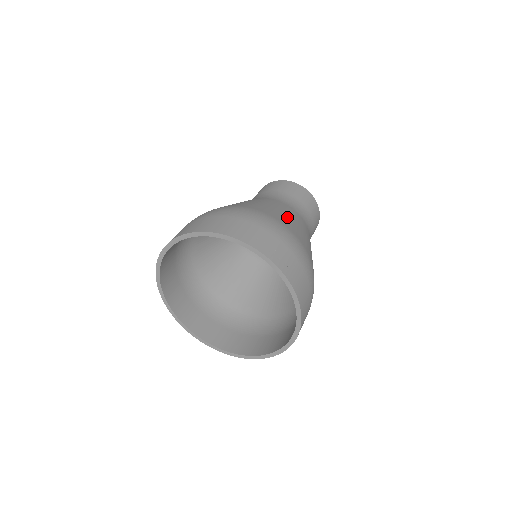
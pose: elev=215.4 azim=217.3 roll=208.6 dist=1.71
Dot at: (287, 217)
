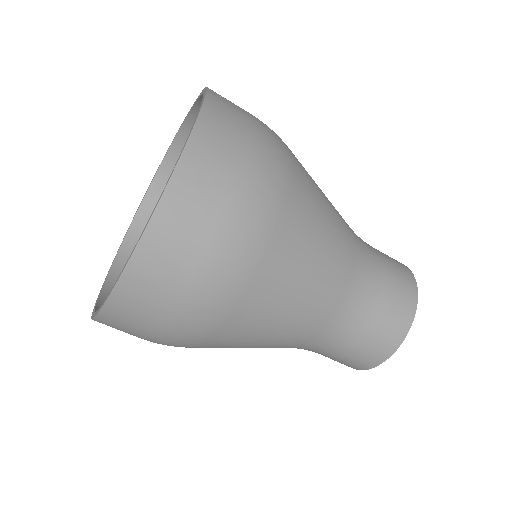
Dot at: occluded
